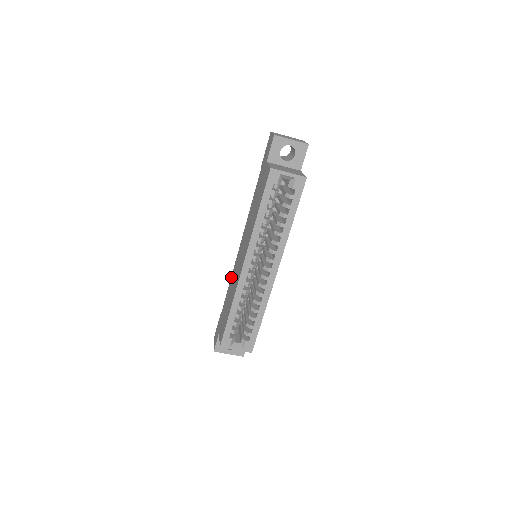
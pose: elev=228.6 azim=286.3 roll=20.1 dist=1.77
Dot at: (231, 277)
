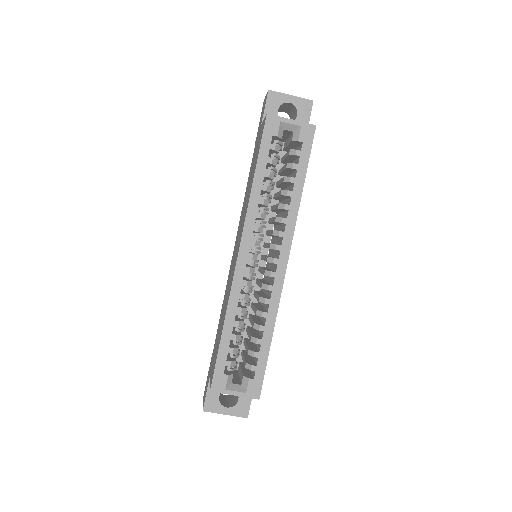
Dot at: (224, 297)
